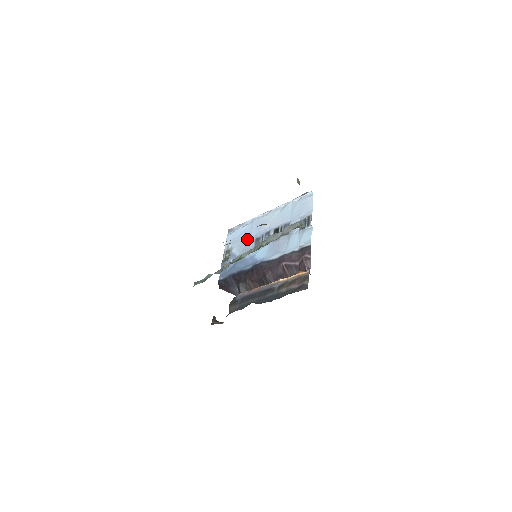
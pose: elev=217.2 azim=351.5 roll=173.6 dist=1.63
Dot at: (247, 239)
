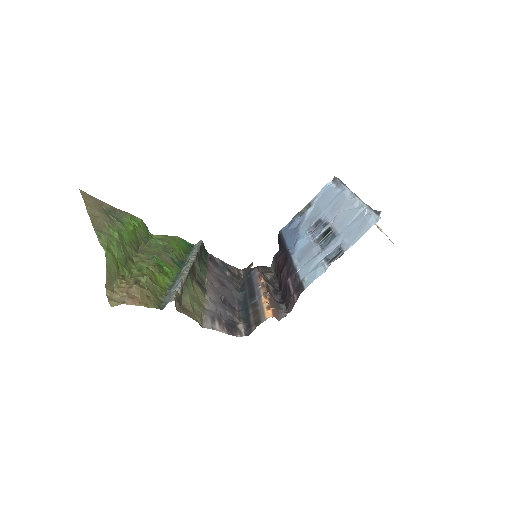
Dot at: (320, 210)
